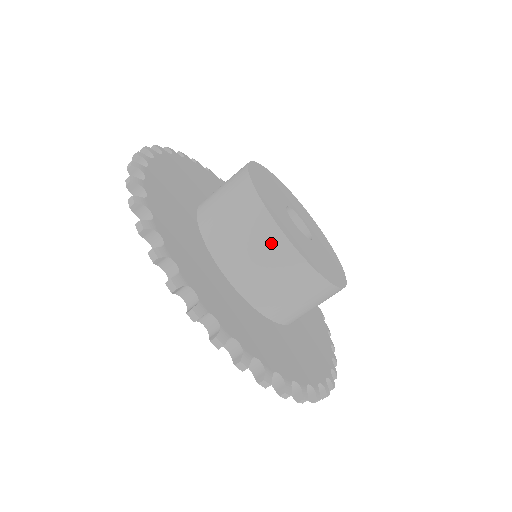
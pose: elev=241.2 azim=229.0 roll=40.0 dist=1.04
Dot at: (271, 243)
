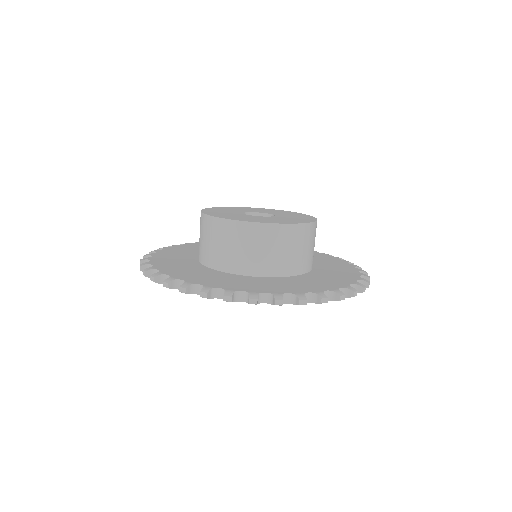
Dot at: (215, 228)
